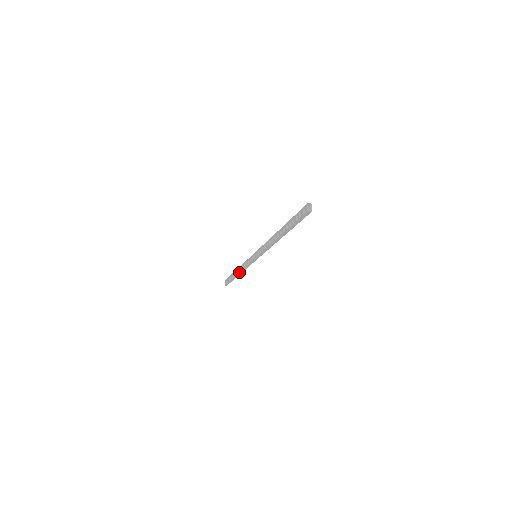
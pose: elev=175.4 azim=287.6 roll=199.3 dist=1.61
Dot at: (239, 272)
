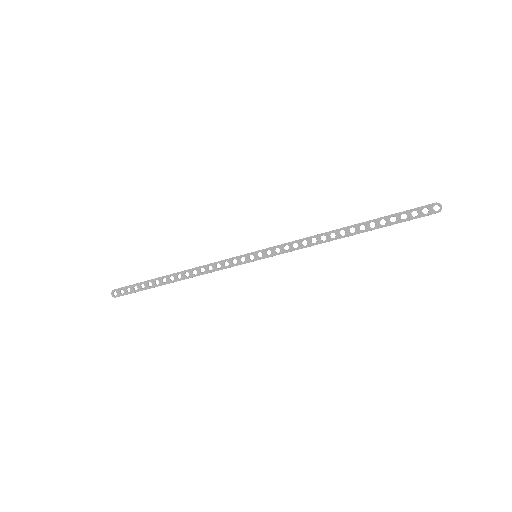
Dot at: (185, 277)
